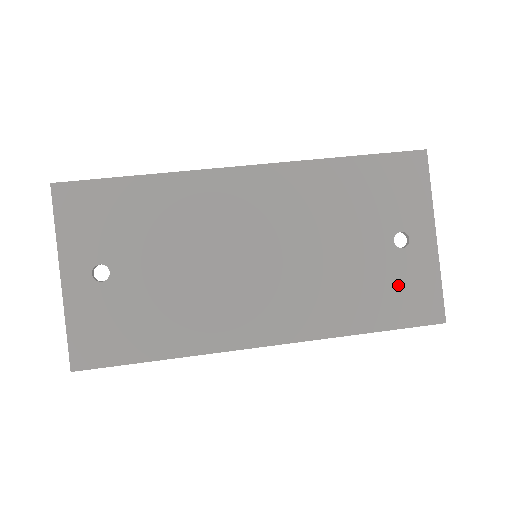
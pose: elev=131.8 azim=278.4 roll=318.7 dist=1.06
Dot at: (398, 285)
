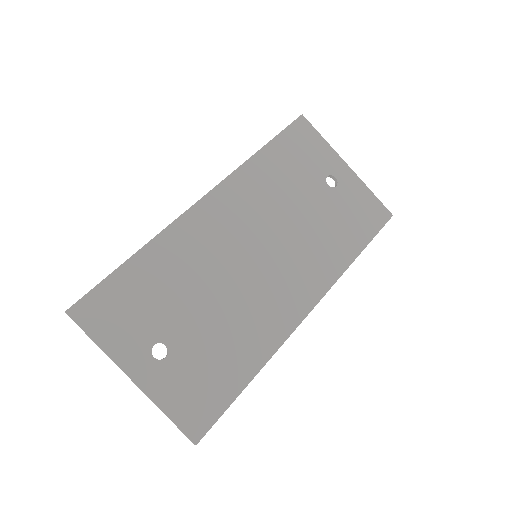
Dot at: (352, 211)
